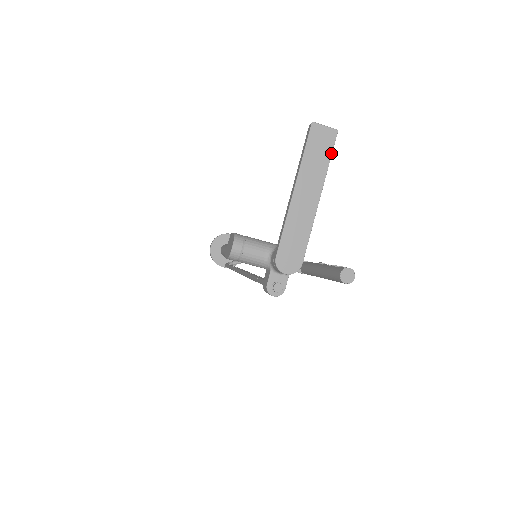
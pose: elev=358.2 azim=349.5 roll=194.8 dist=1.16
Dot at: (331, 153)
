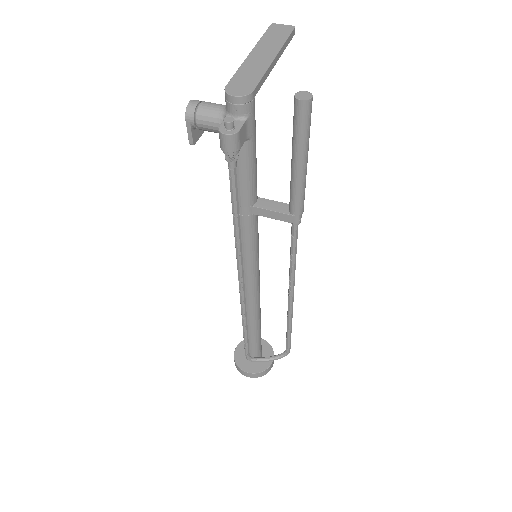
Dot at: (288, 35)
